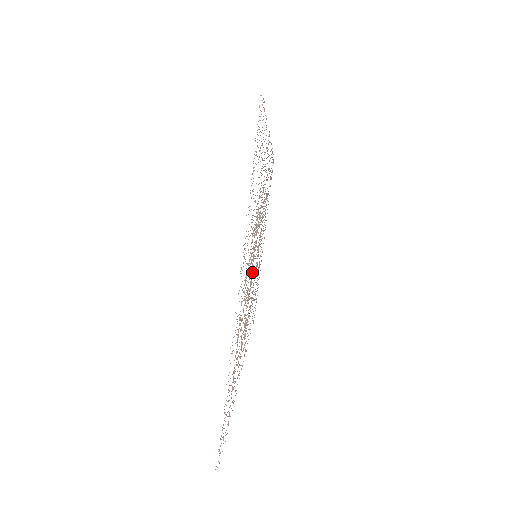
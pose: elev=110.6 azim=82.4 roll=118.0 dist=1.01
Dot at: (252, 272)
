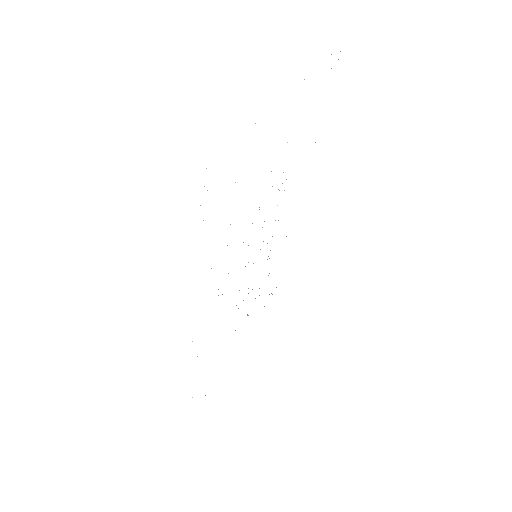
Dot at: occluded
